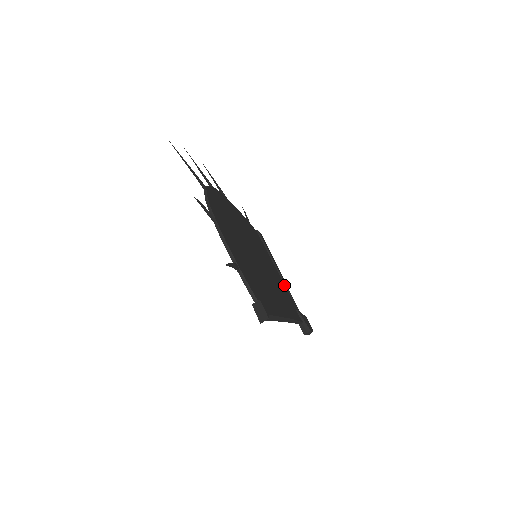
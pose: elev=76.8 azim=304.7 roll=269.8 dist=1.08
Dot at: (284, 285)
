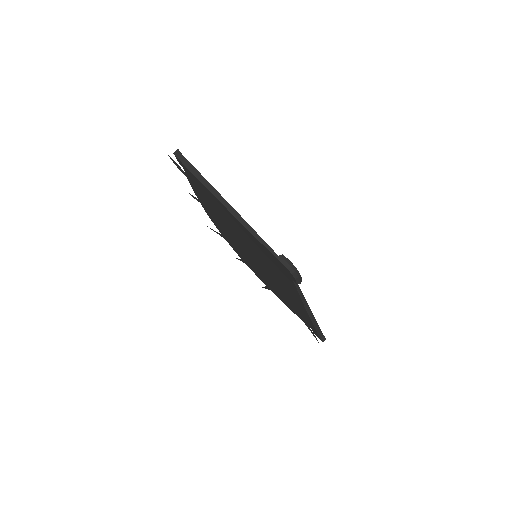
Dot at: occluded
